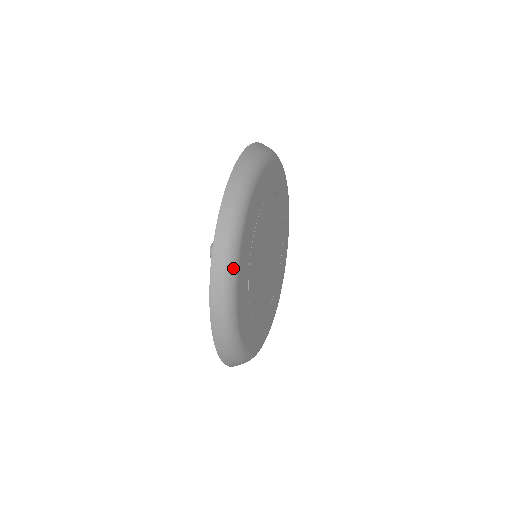
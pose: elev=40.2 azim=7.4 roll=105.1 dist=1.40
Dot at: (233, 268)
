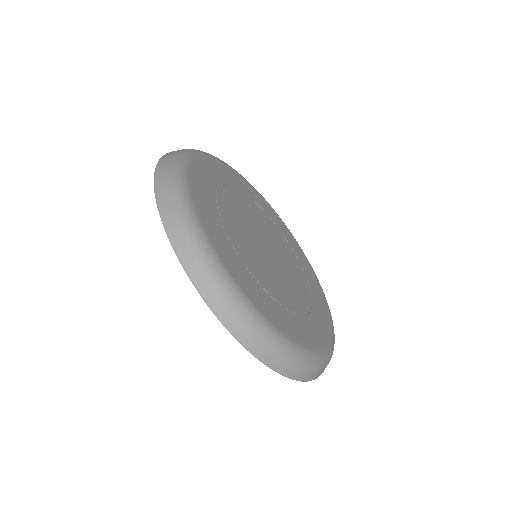
Dot at: (282, 343)
